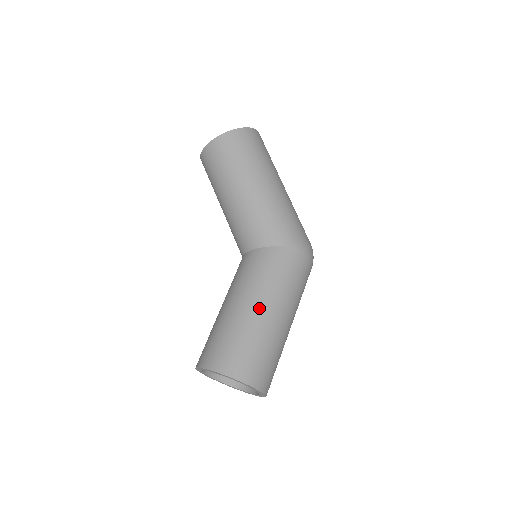
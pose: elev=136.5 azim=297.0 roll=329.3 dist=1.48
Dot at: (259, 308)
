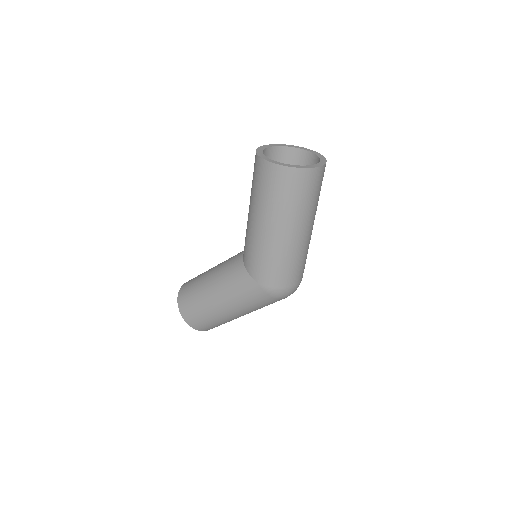
Dot at: (214, 299)
